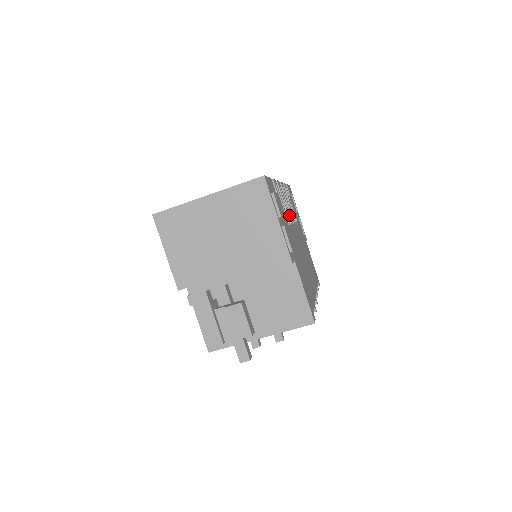
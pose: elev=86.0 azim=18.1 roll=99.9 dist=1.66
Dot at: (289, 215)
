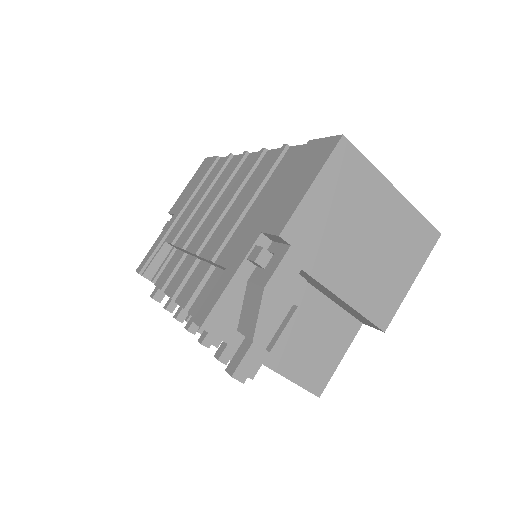
Dot at: occluded
